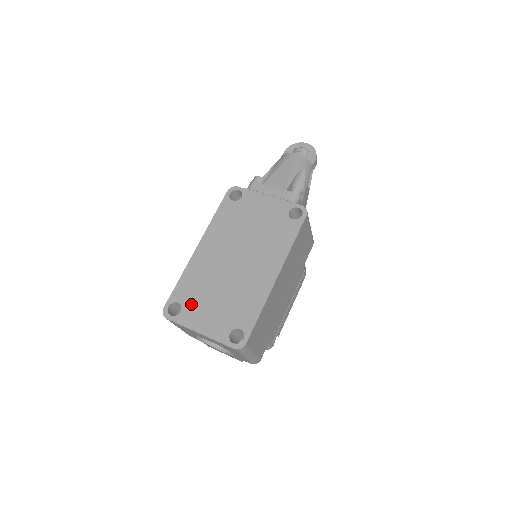
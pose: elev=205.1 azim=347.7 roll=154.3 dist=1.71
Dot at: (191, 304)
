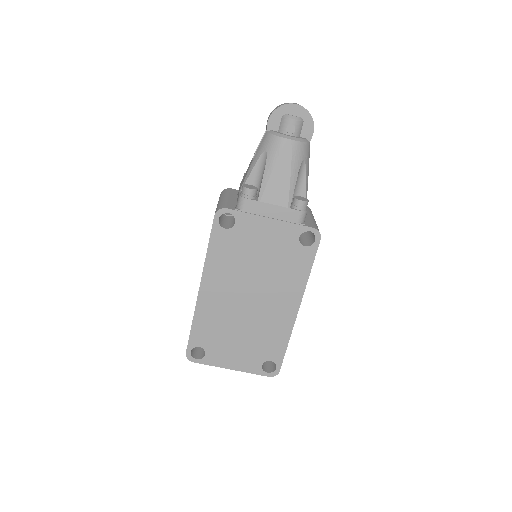
Dot at: (214, 347)
